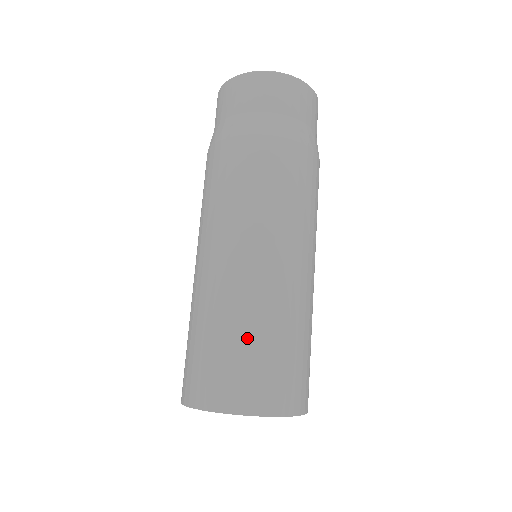
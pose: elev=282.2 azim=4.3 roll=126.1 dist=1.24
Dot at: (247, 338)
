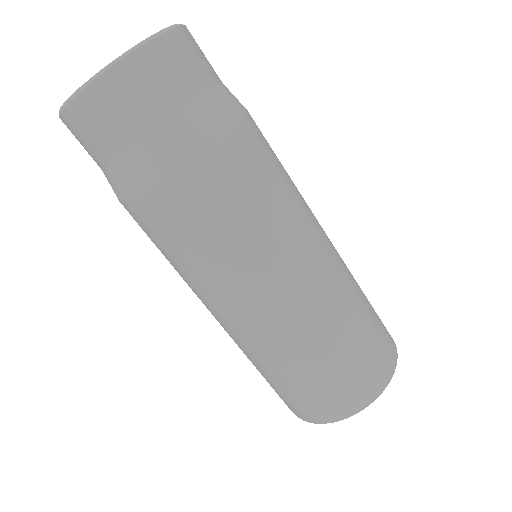
Dot at: (269, 376)
